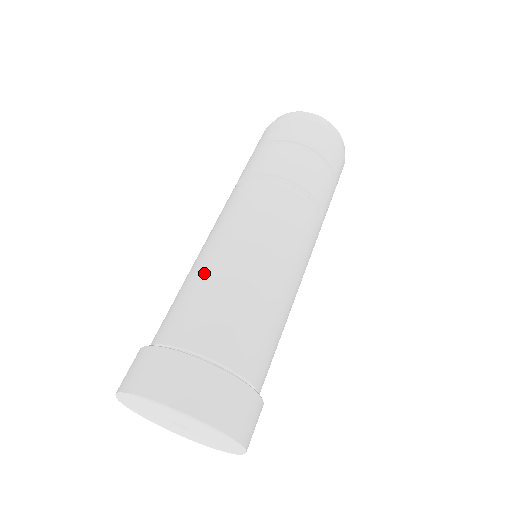
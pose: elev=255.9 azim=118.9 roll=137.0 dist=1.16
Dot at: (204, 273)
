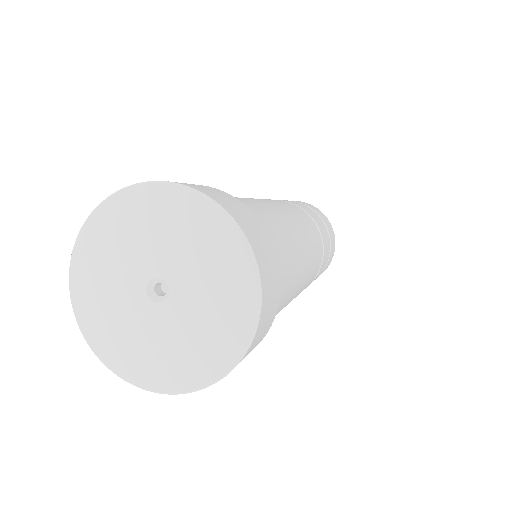
Dot at: (257, 202)
